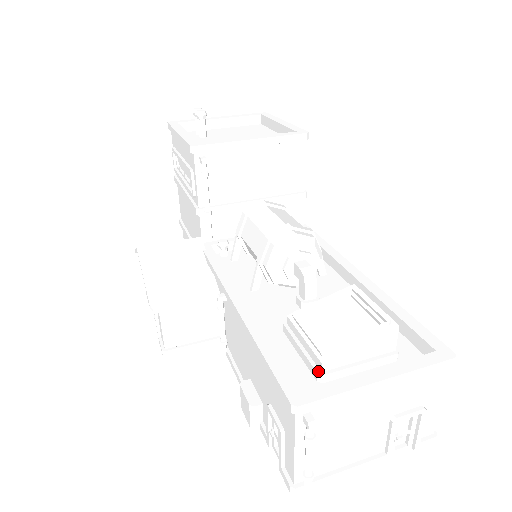
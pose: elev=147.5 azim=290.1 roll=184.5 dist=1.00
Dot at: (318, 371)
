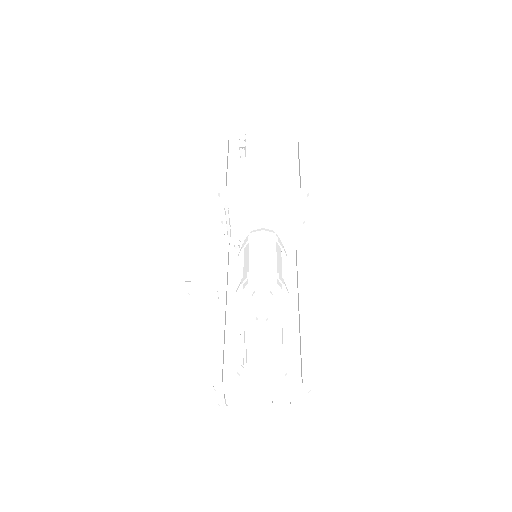
Dot at: (238, 371)
